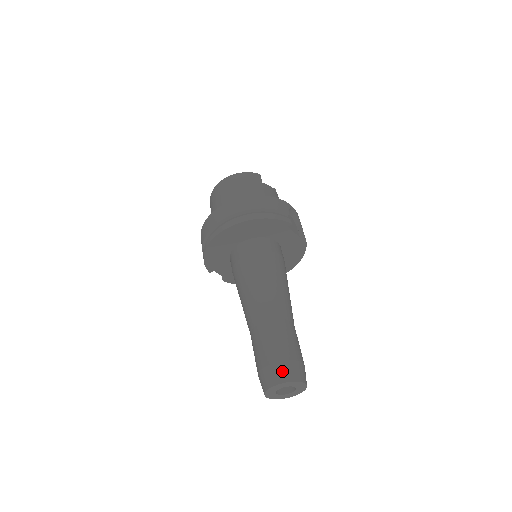
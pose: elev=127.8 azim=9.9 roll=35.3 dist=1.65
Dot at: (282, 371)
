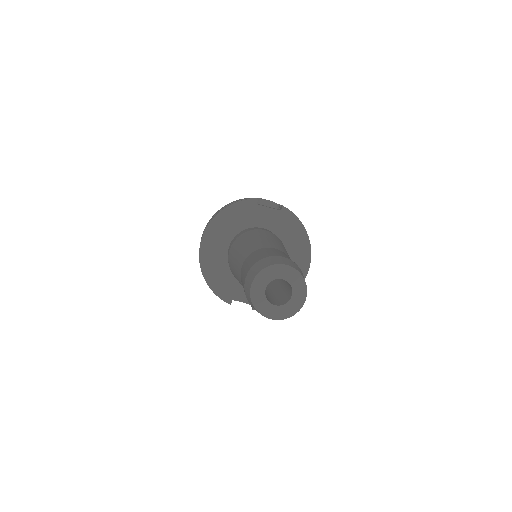
Dot at: (255, 269)
